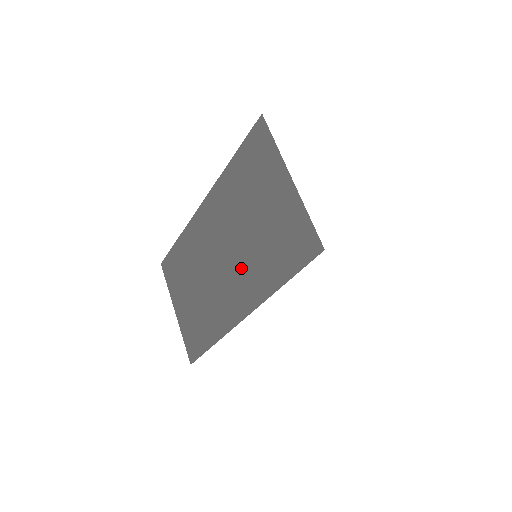
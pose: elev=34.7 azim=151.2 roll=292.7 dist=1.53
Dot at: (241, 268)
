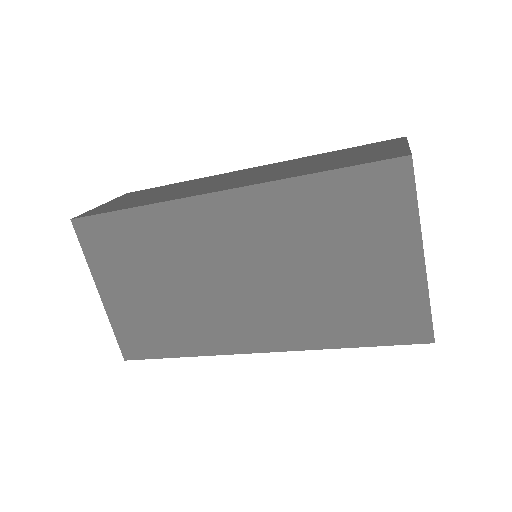
Dot at: (282, 304)
